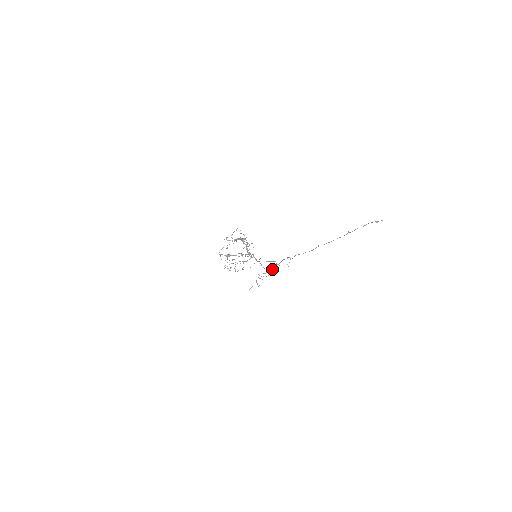
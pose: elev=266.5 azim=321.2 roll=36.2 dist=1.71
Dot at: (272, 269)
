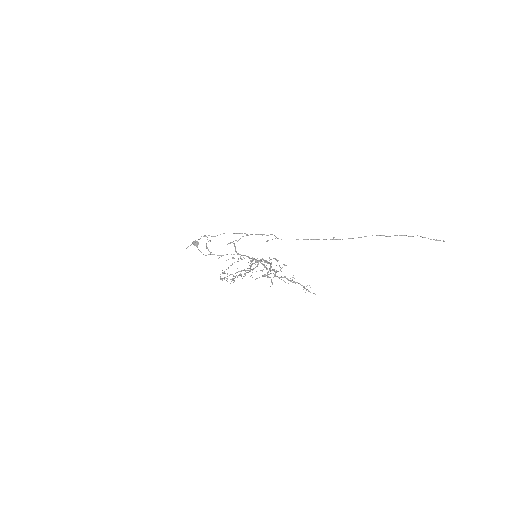
Dot at: occluded
